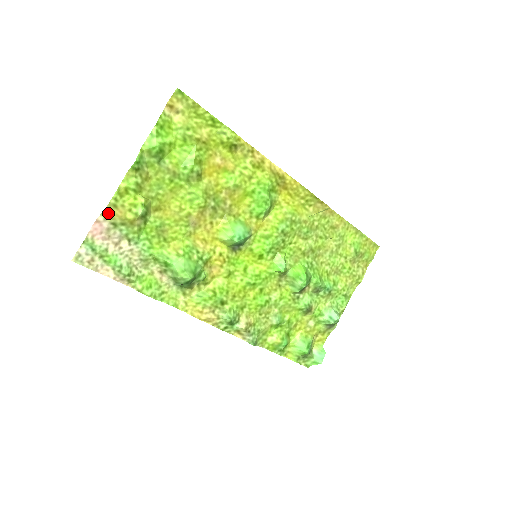
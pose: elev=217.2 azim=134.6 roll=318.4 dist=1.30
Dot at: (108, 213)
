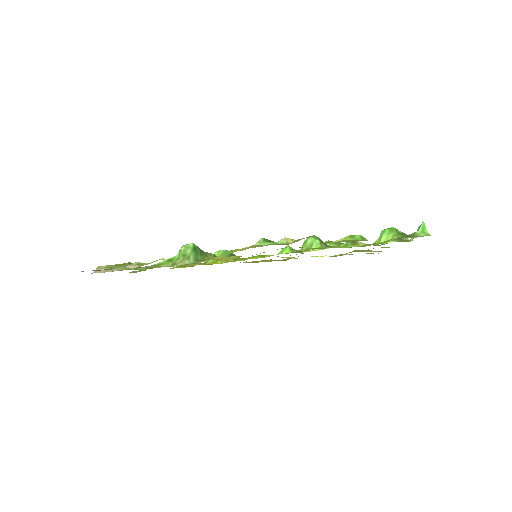
Dot at: (101, 266)
